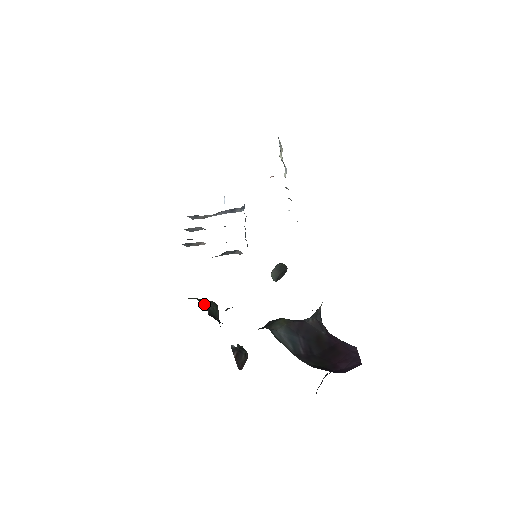
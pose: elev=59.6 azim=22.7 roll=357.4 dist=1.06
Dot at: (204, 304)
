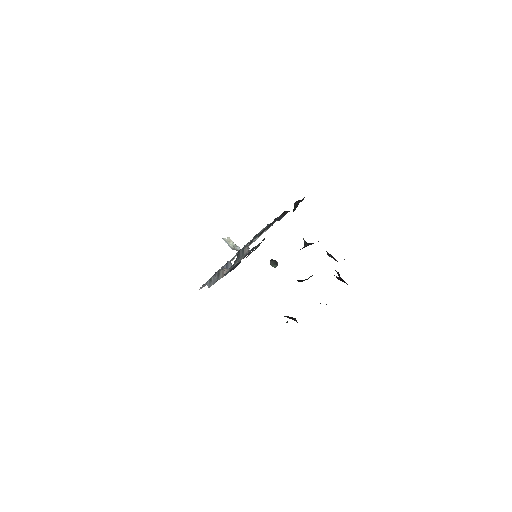
Dot at: occluded
